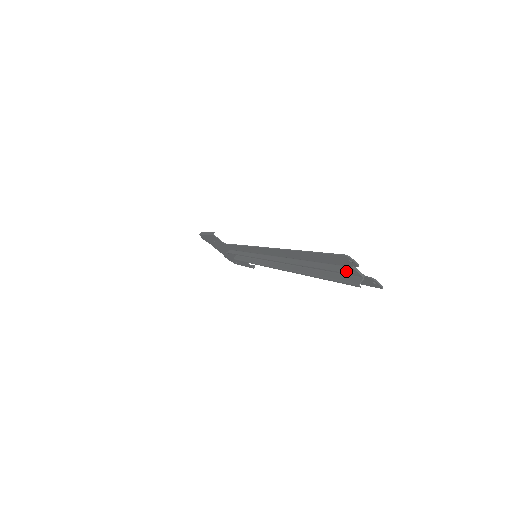
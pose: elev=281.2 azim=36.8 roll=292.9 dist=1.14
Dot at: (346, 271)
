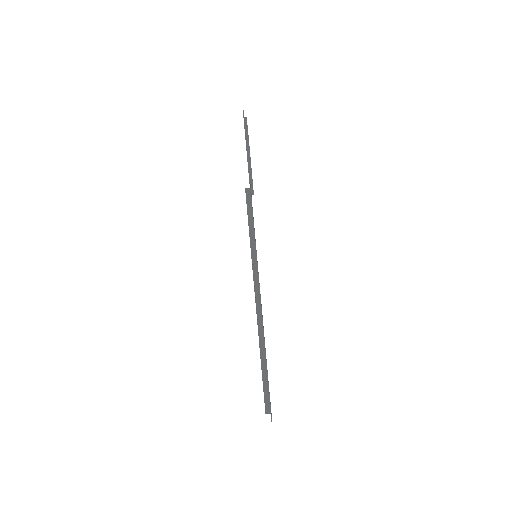
Dot at: (267, 413)
